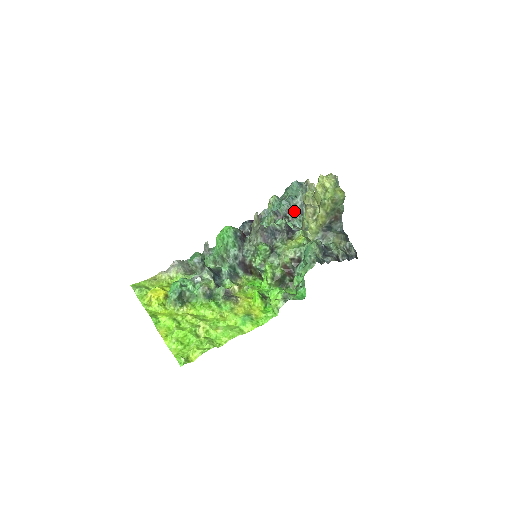
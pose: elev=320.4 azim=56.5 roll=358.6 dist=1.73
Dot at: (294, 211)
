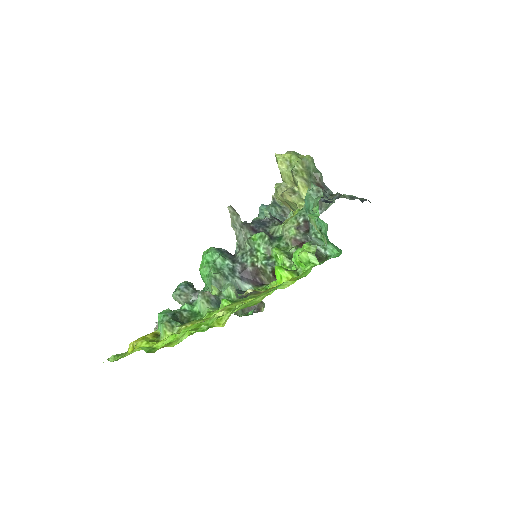
Dot at: occluded
